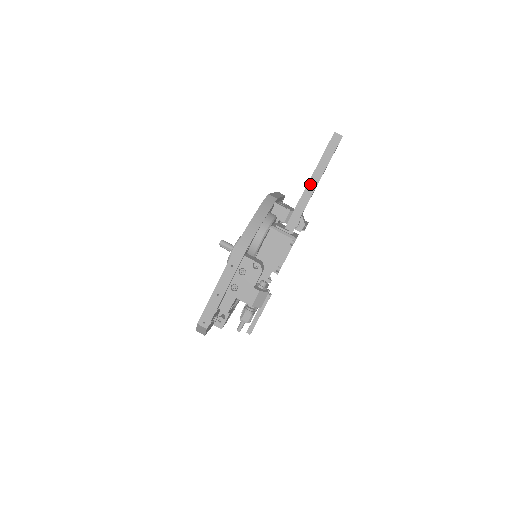
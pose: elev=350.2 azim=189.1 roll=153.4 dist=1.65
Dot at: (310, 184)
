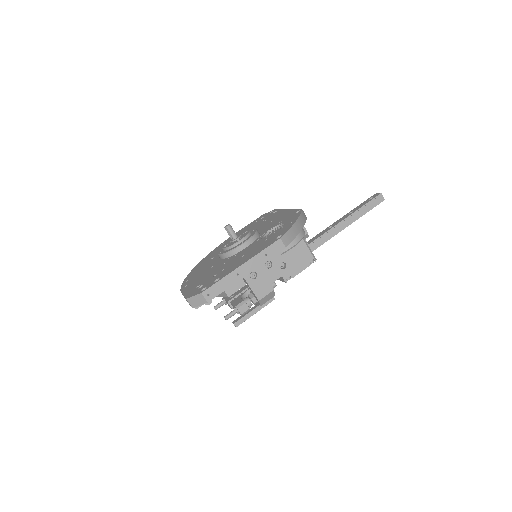
Dot at: (345, 221)
